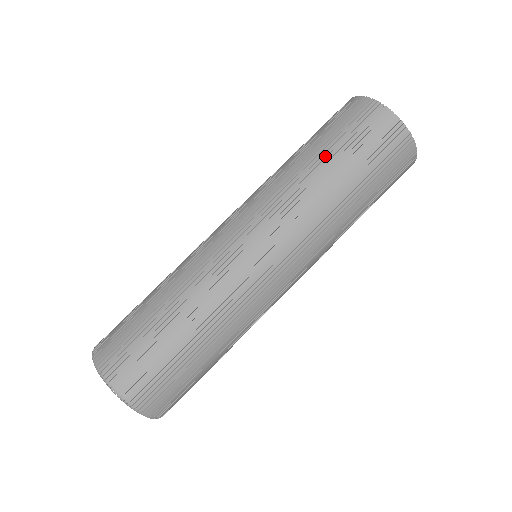
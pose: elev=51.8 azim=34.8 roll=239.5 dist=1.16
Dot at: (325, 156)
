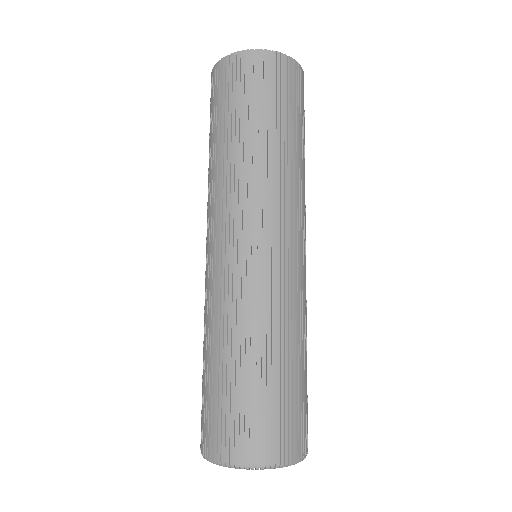
Dot at: (215, 136)
